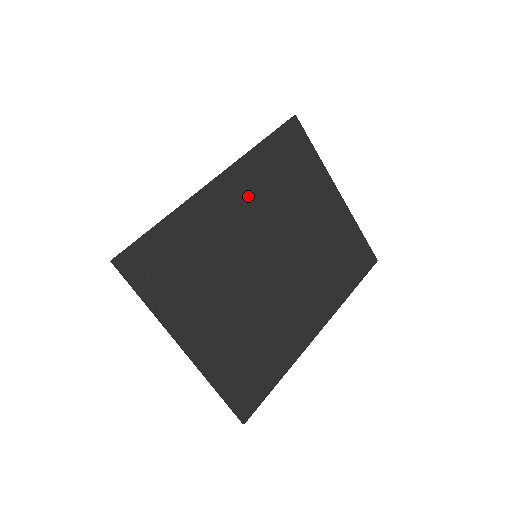
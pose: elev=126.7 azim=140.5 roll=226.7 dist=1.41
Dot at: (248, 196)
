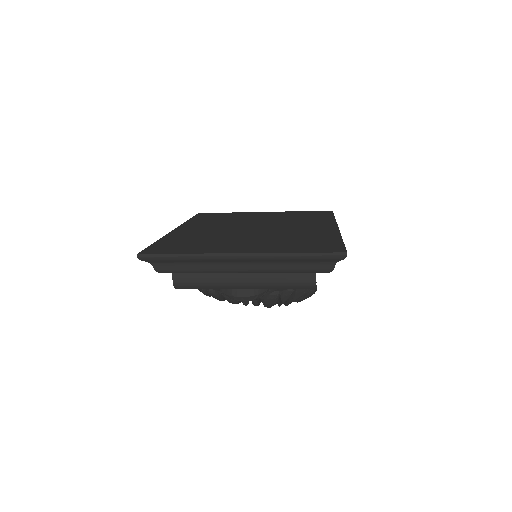
Dot at: (204, 226)
